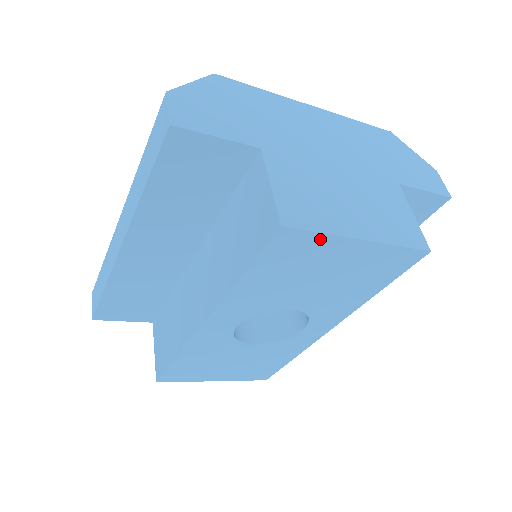
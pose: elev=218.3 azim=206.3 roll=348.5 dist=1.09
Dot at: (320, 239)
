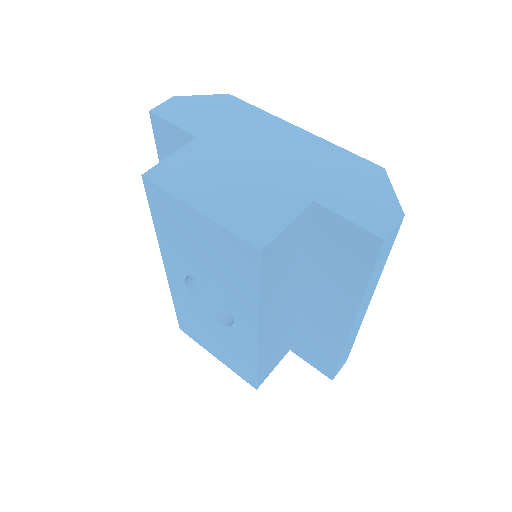
Dot at: (170, 198)
